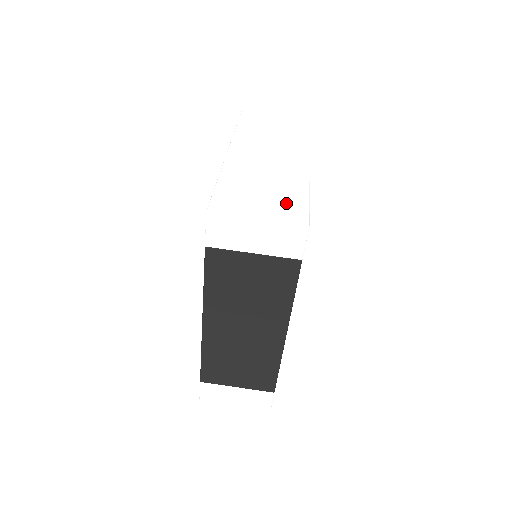
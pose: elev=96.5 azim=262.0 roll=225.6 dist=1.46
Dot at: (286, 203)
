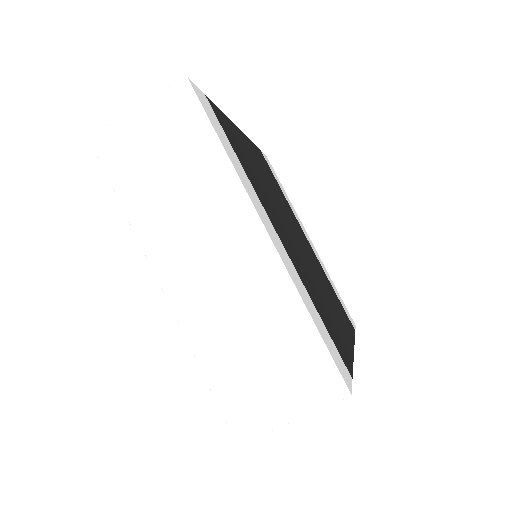
Dot at: (301, 367)
